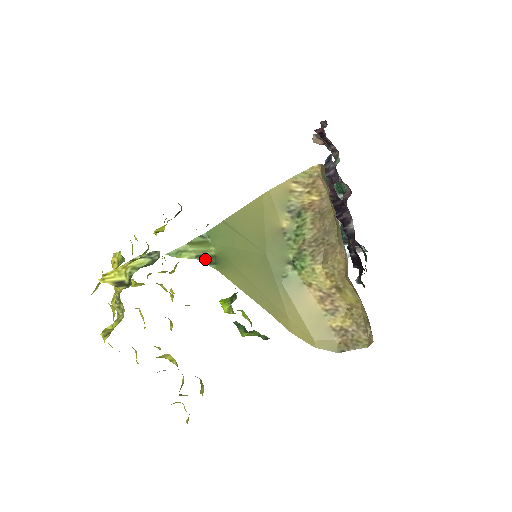
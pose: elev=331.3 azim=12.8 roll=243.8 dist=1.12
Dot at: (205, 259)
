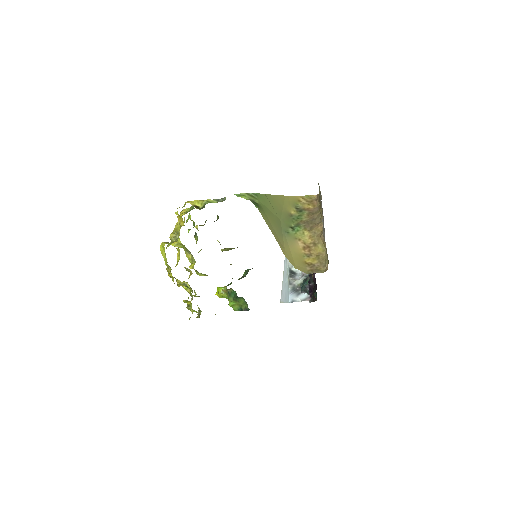
Dot at: (253, 202)
